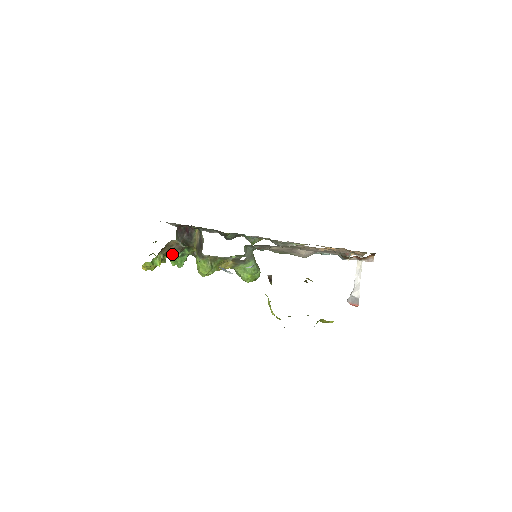
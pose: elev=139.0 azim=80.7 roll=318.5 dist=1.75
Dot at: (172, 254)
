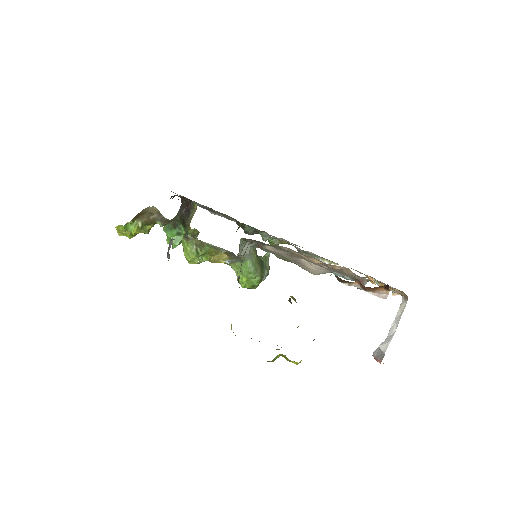
Dot at: (168, 230)
